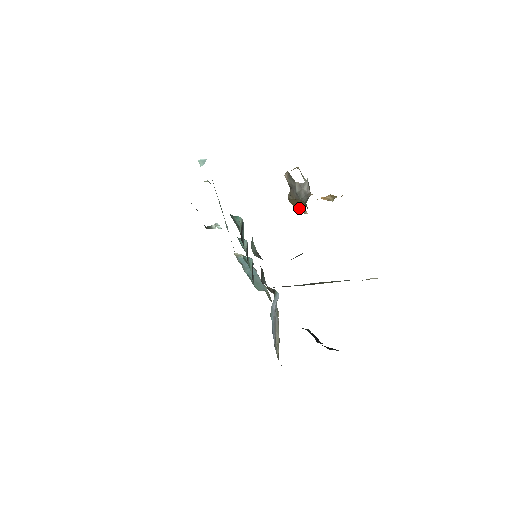
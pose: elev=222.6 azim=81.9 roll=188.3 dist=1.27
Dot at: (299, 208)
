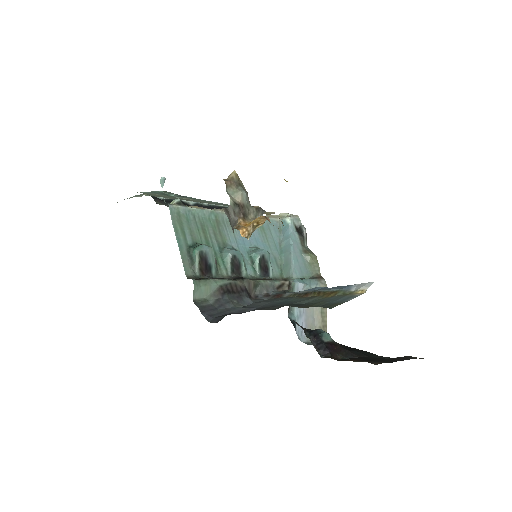
Dot at: occluded
